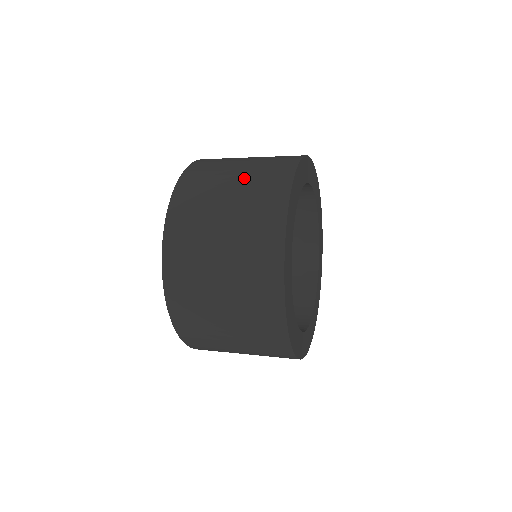
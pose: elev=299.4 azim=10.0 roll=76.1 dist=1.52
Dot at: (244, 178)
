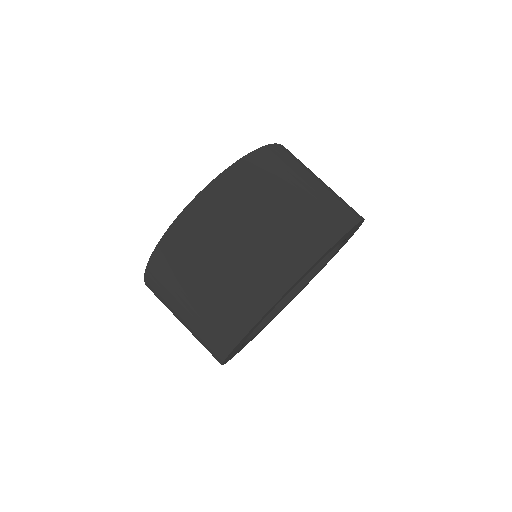
Dot at: (282, 219)
